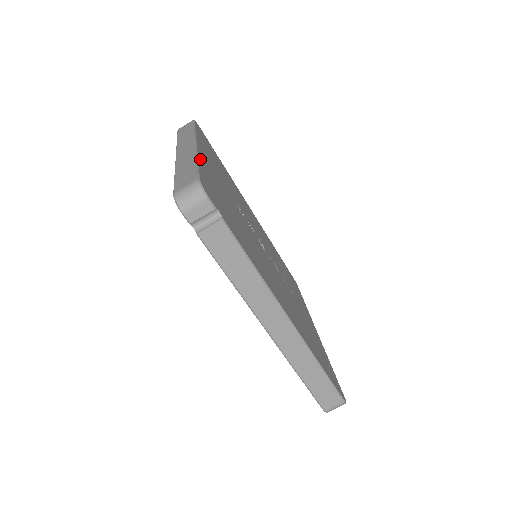
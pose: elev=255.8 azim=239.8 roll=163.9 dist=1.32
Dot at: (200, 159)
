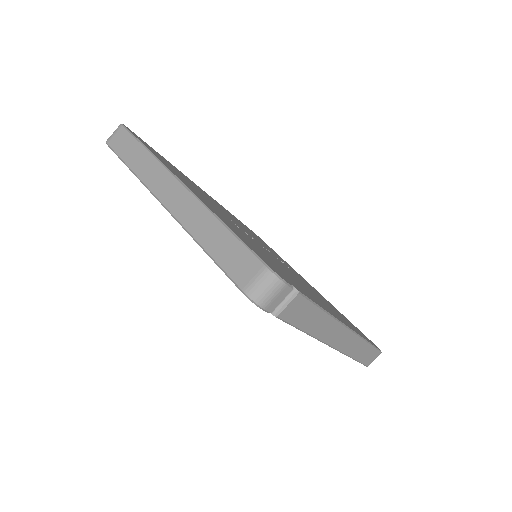
Dot at: (214, 213)
